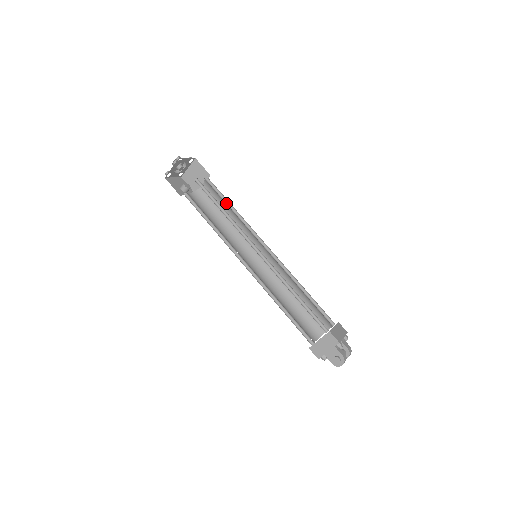
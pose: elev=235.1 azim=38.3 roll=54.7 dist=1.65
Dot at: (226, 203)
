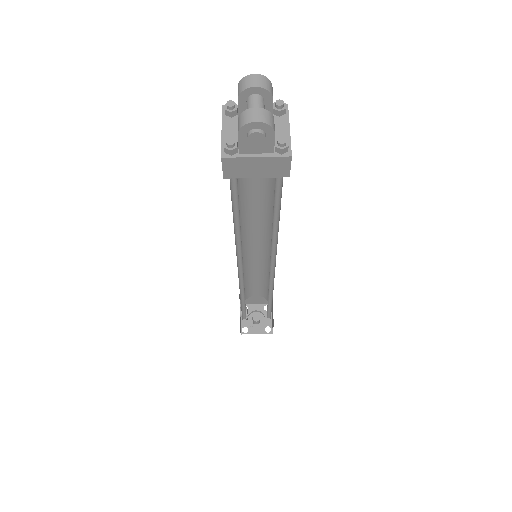
Dot at: occluded
